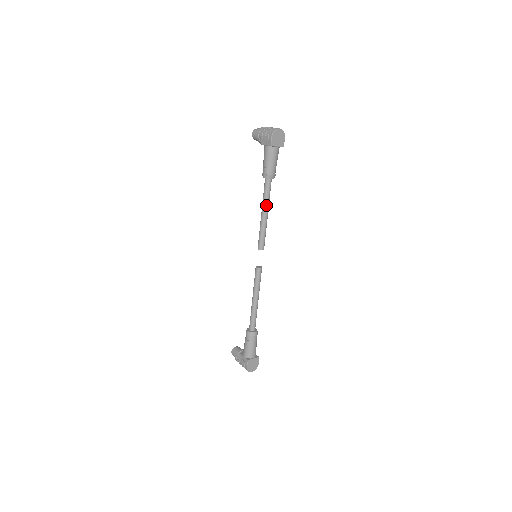
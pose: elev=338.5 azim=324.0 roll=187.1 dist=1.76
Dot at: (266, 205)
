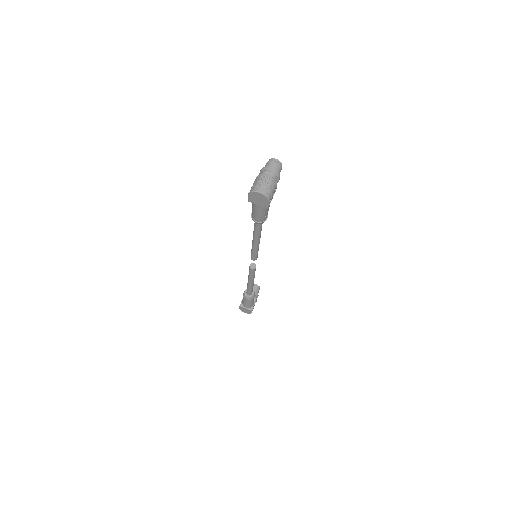
Dot at: (254, 236)
